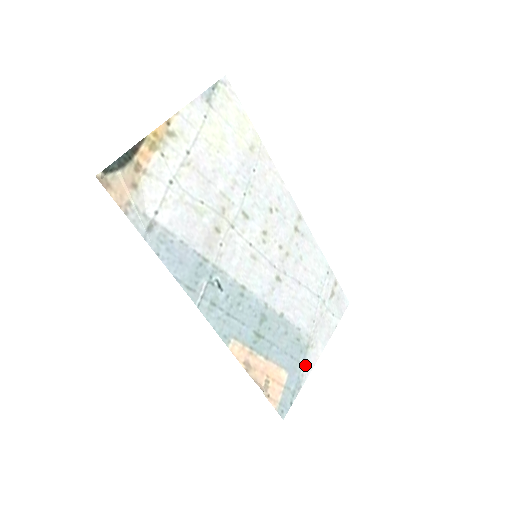
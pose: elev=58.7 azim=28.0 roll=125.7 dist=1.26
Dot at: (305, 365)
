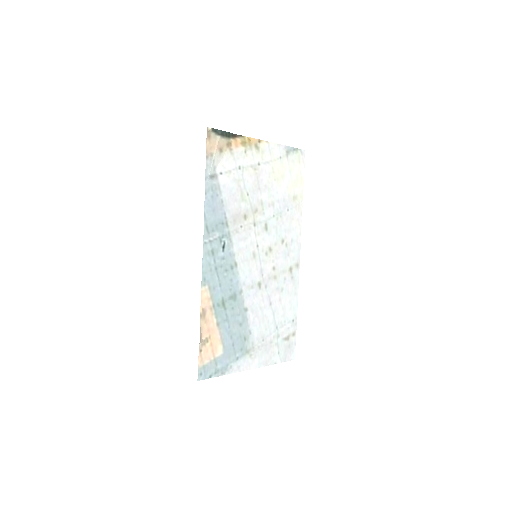
Dot at: (237, 362)
